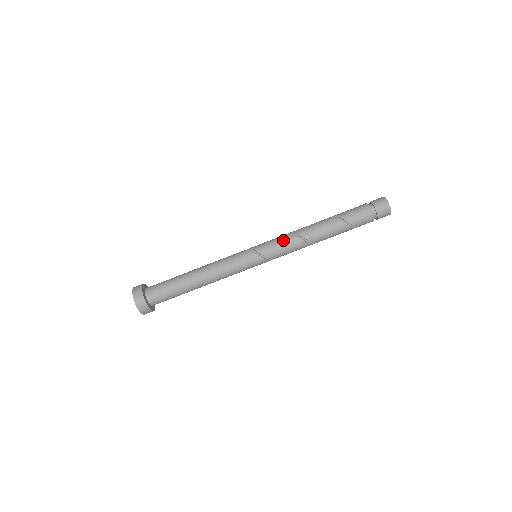
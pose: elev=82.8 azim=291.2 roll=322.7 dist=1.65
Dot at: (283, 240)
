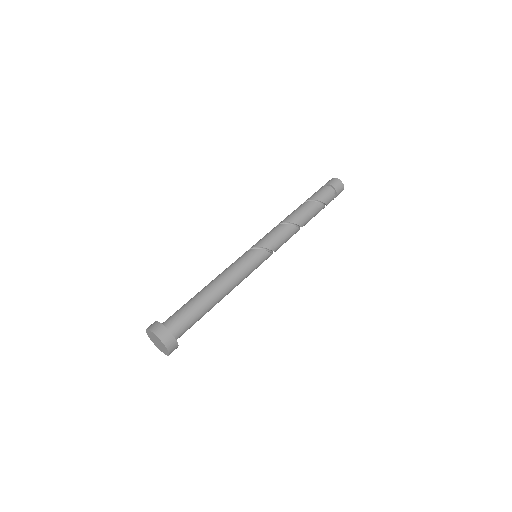
Dot at: (273, 231)
